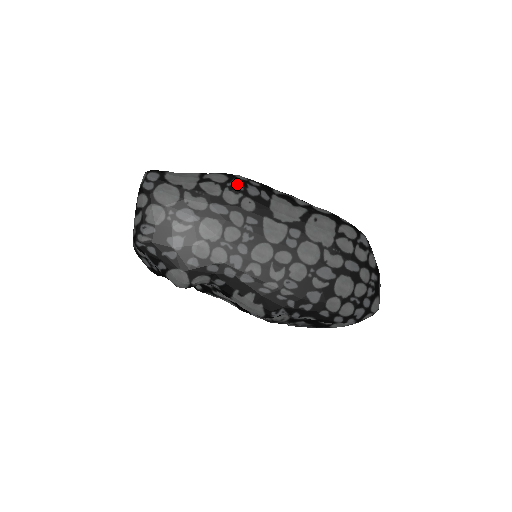
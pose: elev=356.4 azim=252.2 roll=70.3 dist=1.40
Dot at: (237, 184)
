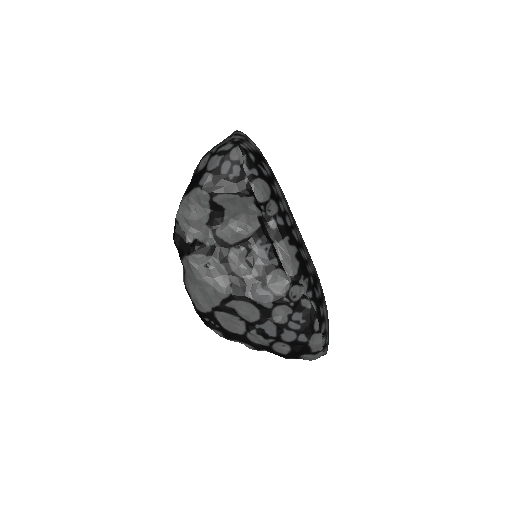
Dot at: occluded
